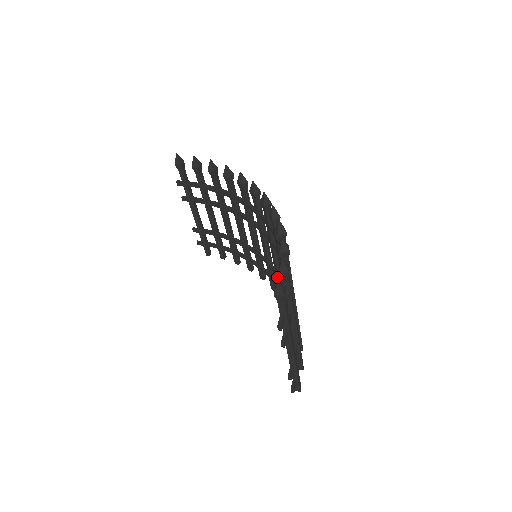
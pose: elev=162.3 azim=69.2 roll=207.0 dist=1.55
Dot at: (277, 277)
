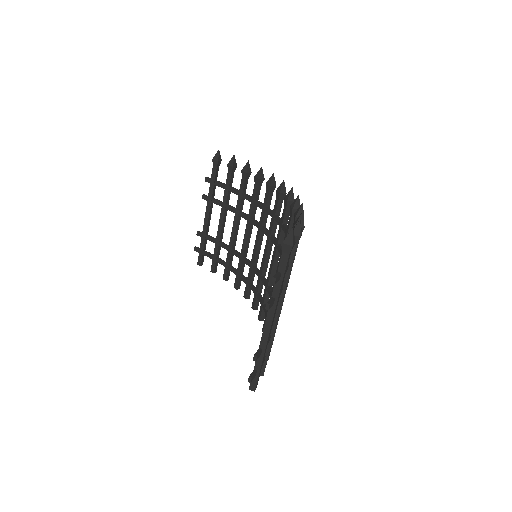
Dot at: (266, 287)
